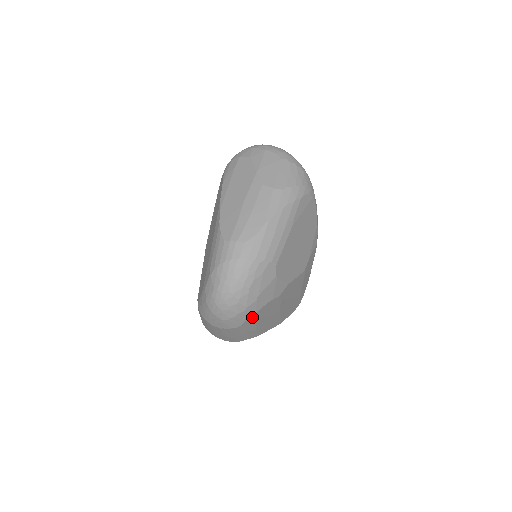
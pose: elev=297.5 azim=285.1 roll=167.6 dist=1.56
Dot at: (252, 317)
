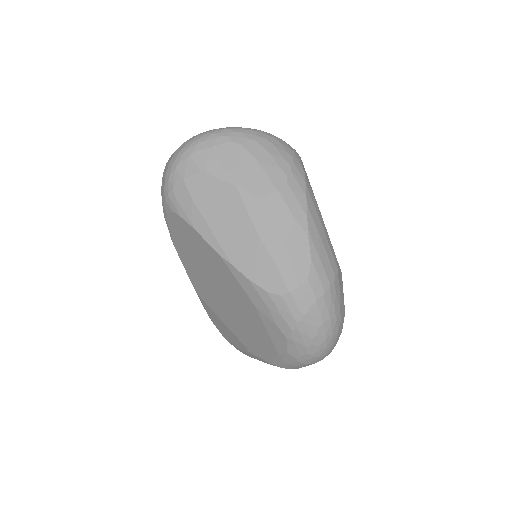
Dot at: occluded
